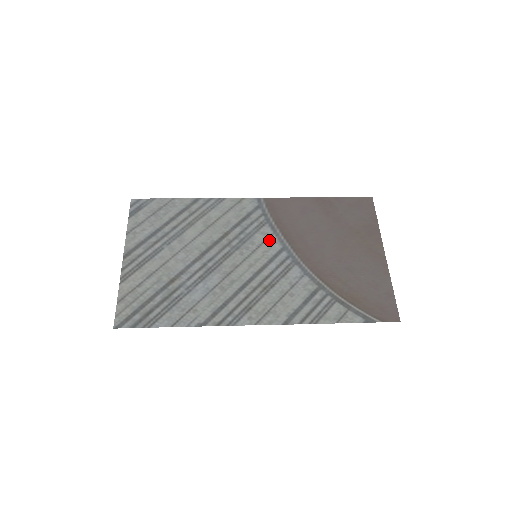
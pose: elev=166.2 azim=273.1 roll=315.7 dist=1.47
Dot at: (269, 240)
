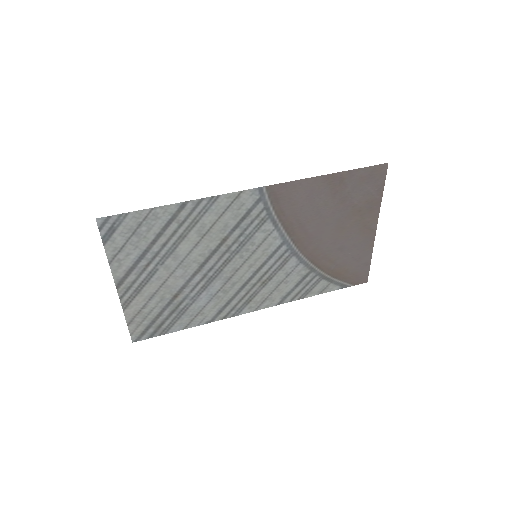
Dot at: (270, 237)
